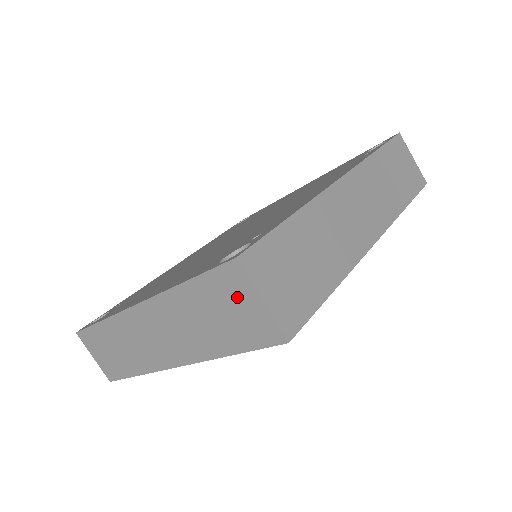
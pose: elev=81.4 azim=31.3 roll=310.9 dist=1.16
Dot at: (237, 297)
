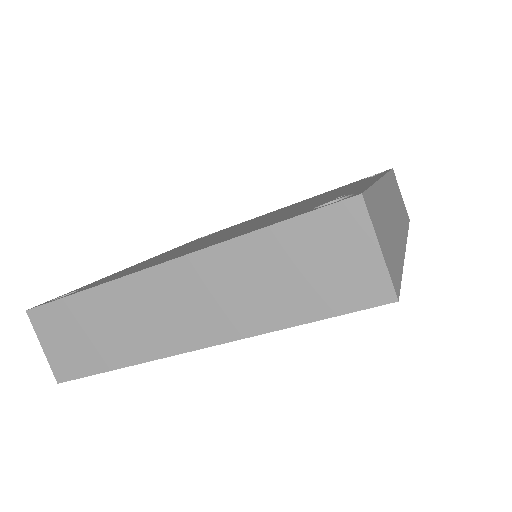
Dot at: (343, 244)
